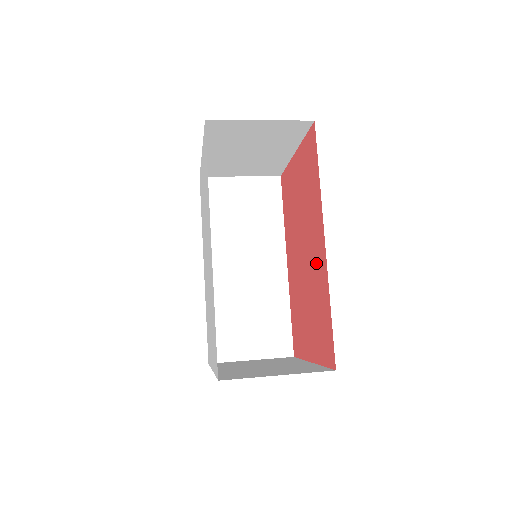
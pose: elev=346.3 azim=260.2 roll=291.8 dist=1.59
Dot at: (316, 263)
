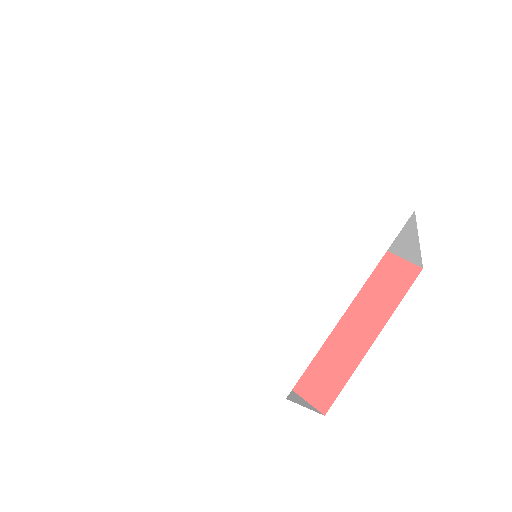
Dot at: occluded
